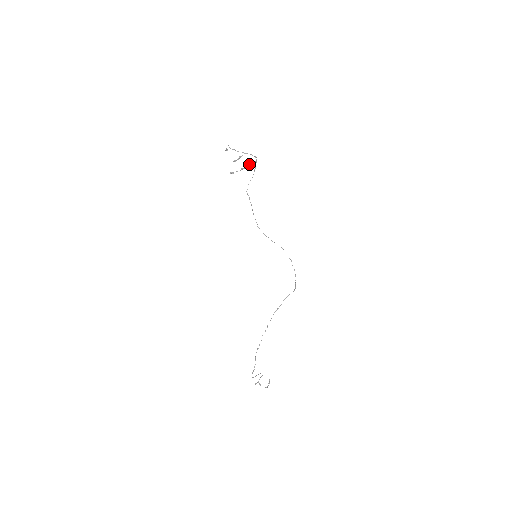
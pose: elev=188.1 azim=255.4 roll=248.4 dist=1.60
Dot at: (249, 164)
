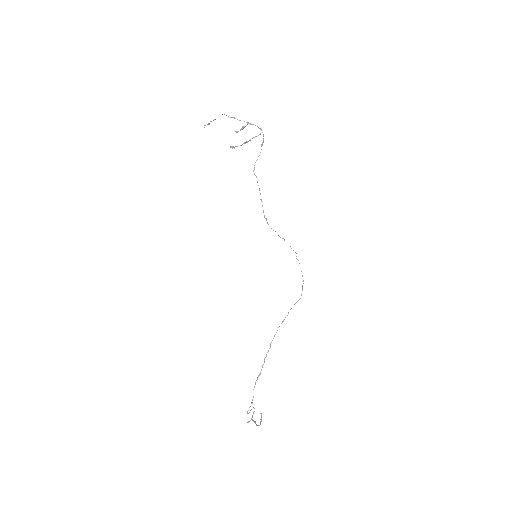
Dot at: occluded
